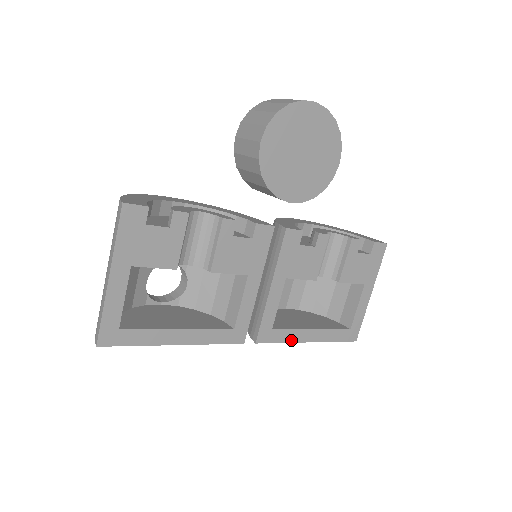
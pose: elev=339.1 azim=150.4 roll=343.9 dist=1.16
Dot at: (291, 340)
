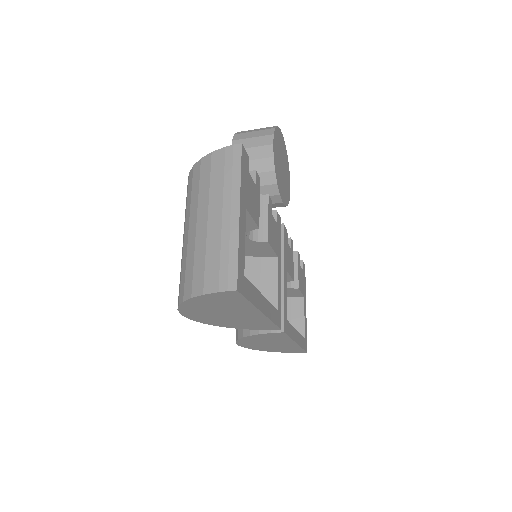
Dot at: (292, 337)
